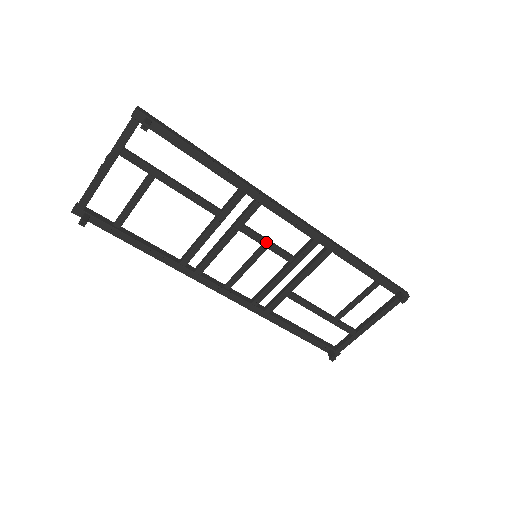
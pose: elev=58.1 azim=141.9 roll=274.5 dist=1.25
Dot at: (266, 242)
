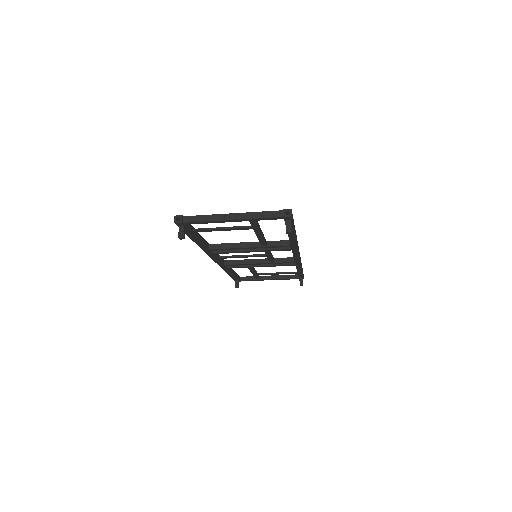
Dot at: (270, 256)
